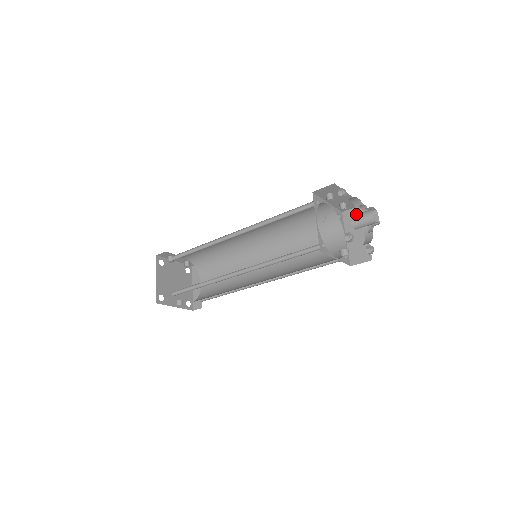
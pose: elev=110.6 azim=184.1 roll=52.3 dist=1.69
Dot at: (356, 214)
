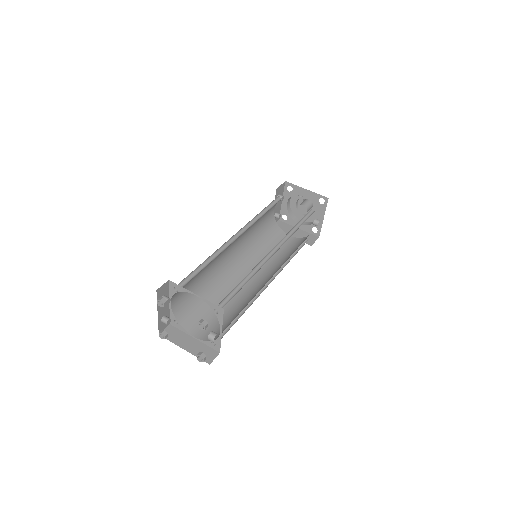
Dot at: (301, 203)
